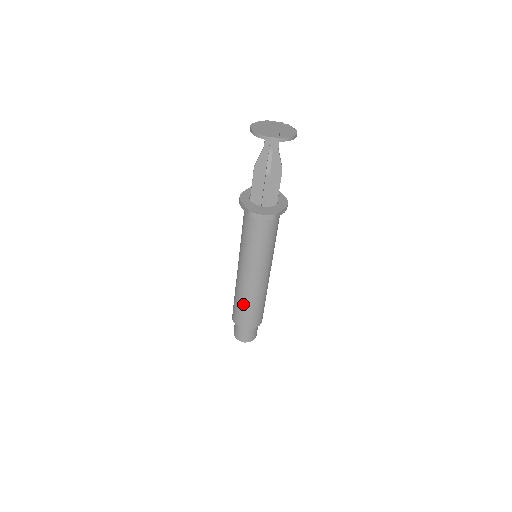
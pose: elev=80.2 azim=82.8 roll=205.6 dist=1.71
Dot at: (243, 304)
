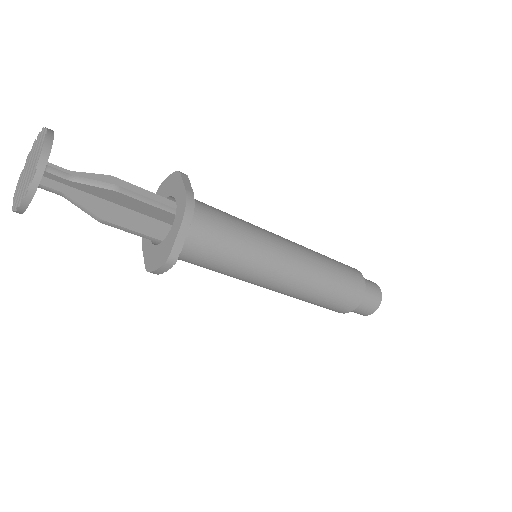
Dot at: occluded
